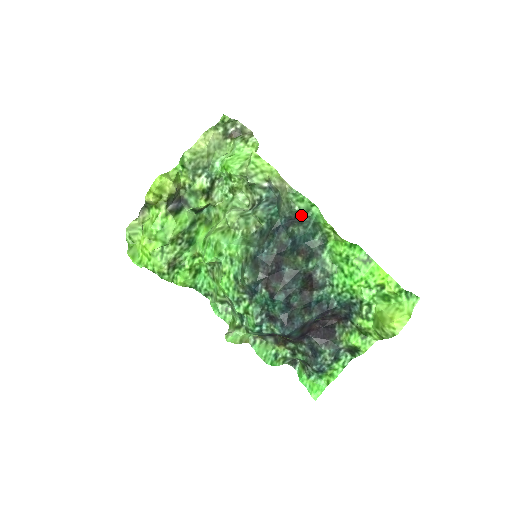
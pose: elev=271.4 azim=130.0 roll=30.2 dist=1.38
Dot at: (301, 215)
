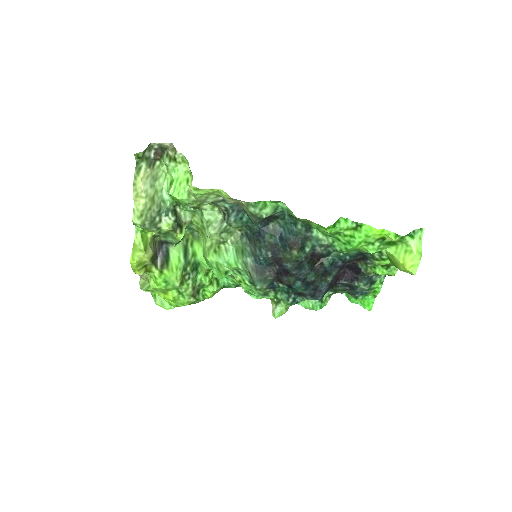
Dot at: (272, 214)
